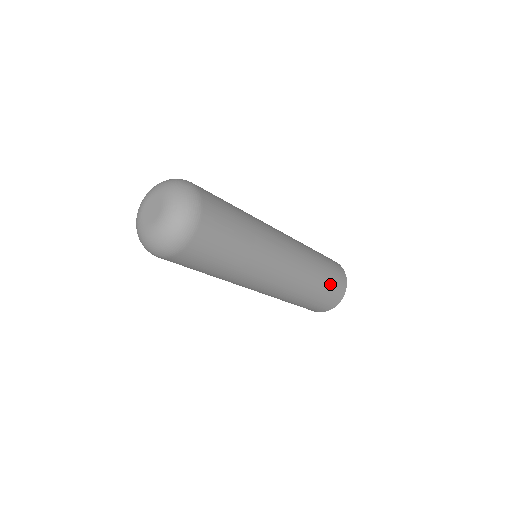
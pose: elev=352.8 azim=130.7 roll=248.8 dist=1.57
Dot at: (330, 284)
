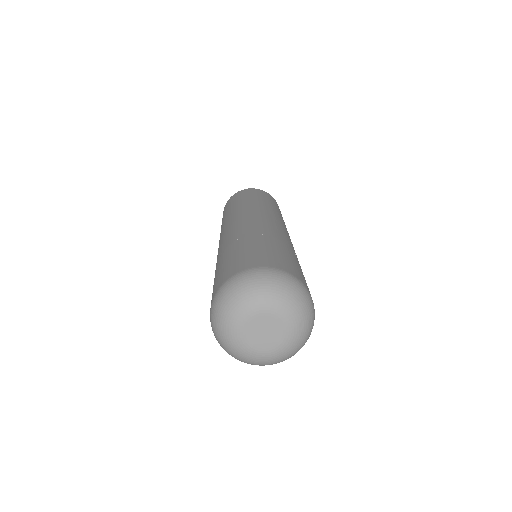
Dot at: occluded
